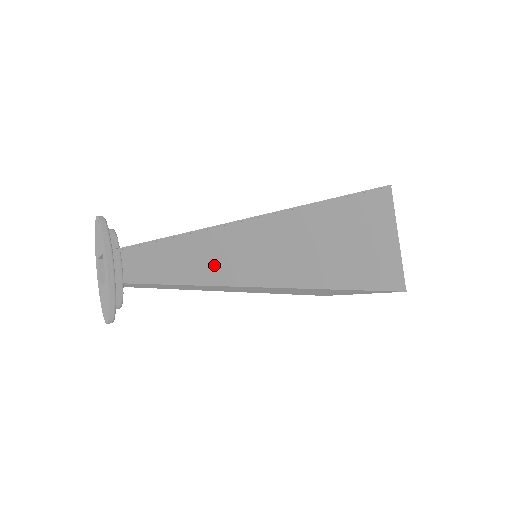
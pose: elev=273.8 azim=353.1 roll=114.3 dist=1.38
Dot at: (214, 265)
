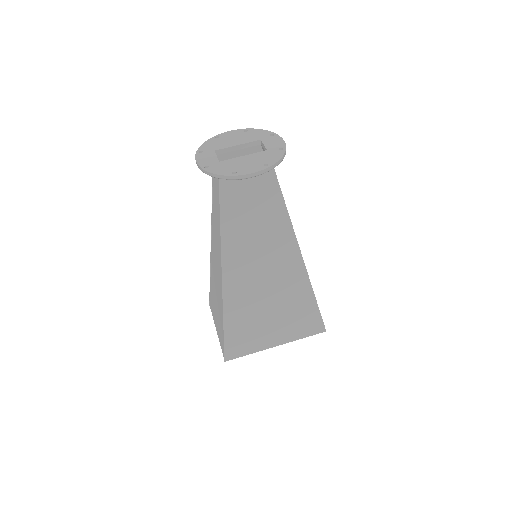
Dot at: occluded
